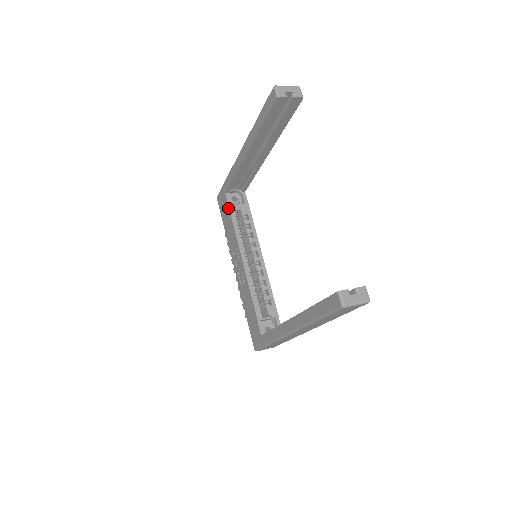
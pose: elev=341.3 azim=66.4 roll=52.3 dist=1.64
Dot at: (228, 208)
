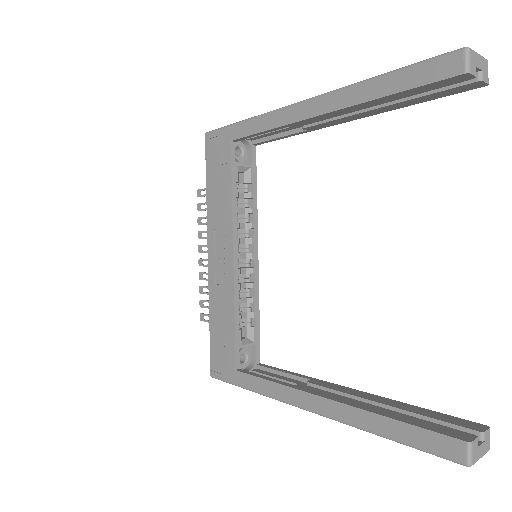
Dot at: (229, 166)
